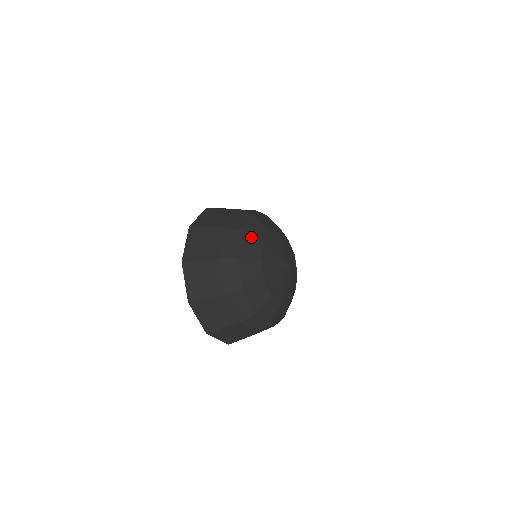
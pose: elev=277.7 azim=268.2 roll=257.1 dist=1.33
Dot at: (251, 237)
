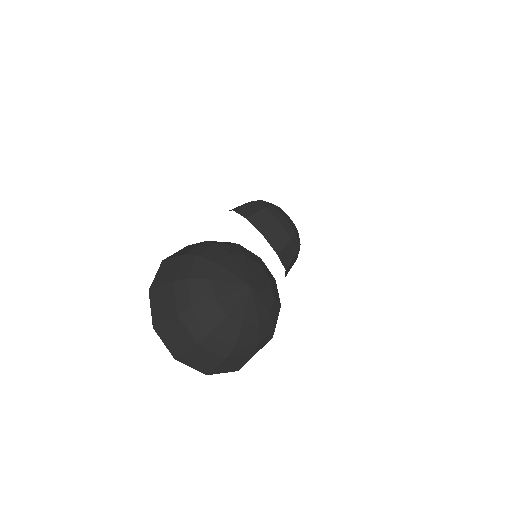
Dot at: (198, 281)
